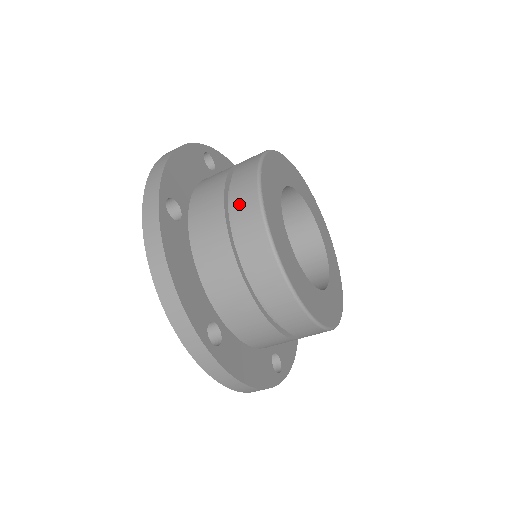
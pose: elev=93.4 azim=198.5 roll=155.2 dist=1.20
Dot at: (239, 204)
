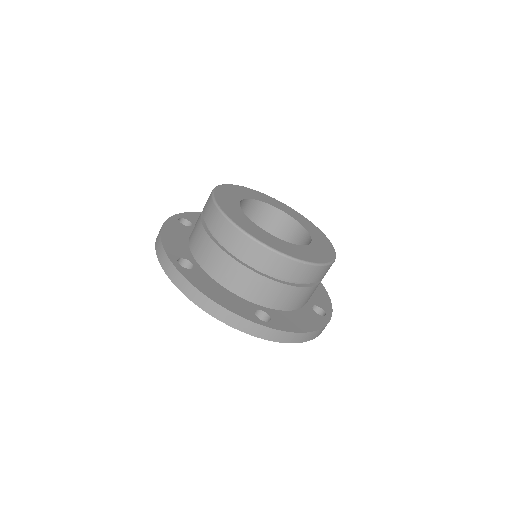
Dot at: (219, 232)
